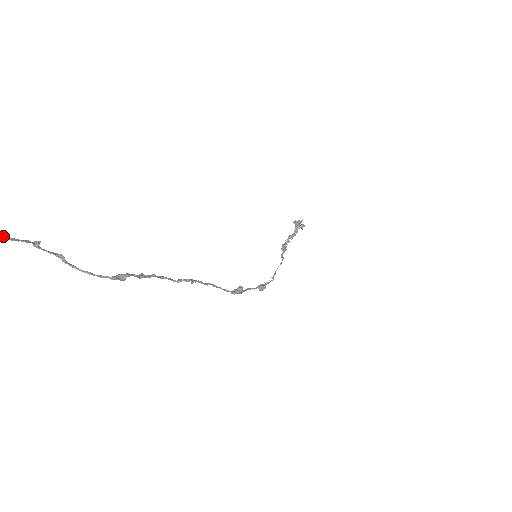
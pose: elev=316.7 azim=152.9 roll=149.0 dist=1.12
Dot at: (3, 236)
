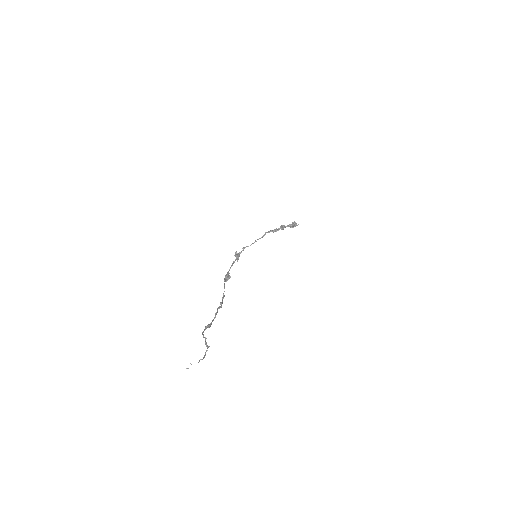
Dot at: occluded
